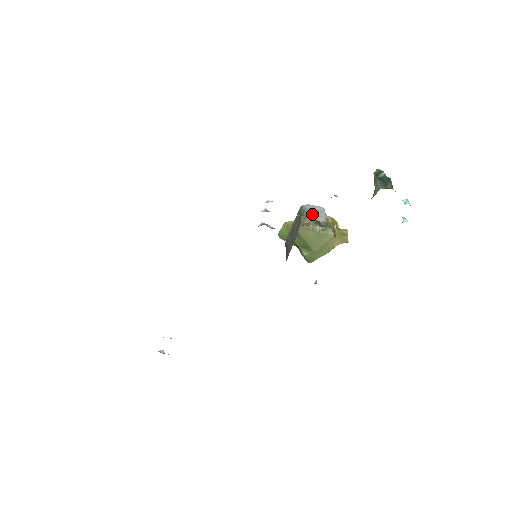
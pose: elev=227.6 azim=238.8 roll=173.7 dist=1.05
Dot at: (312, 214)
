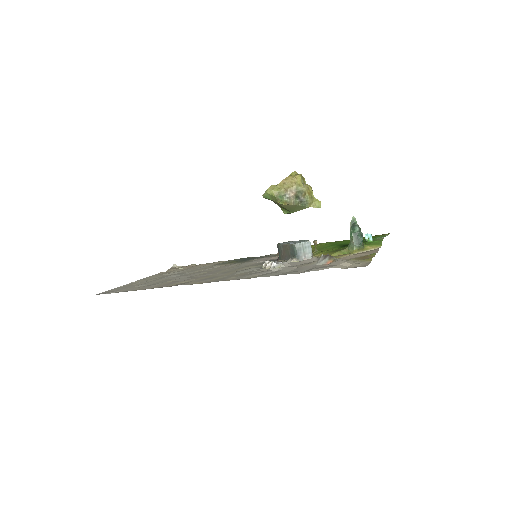
Dot at: (303, 253)
